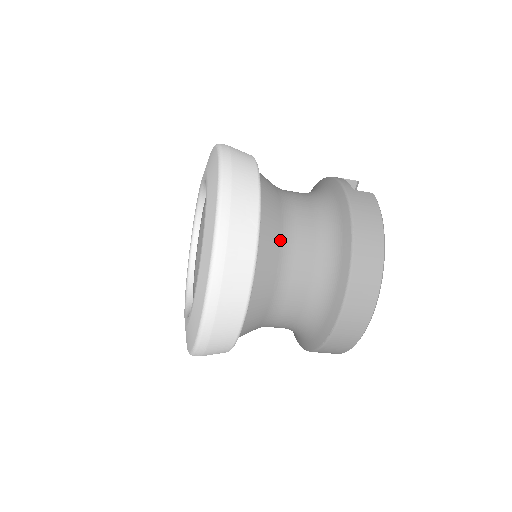
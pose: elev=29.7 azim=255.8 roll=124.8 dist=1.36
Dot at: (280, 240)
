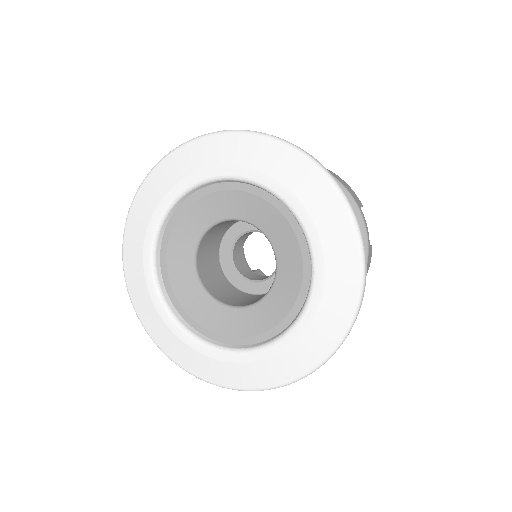
Dot at: occluded
